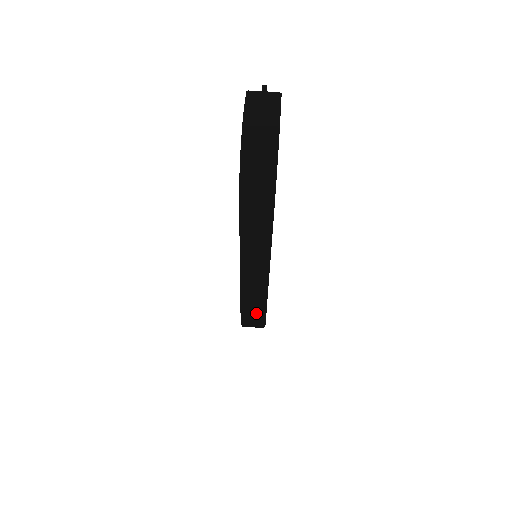
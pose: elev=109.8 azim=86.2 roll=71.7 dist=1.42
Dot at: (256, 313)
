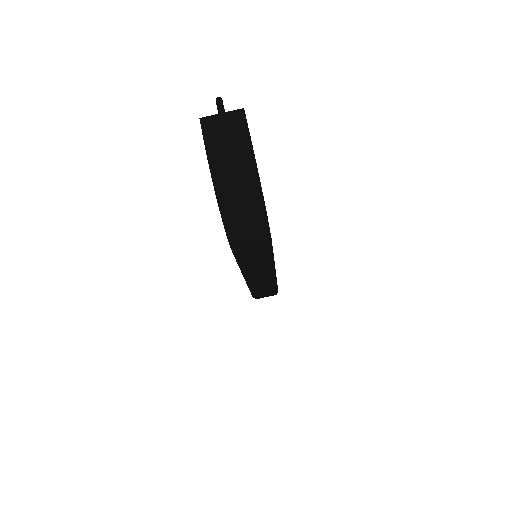
Dot at: (268, 292)
